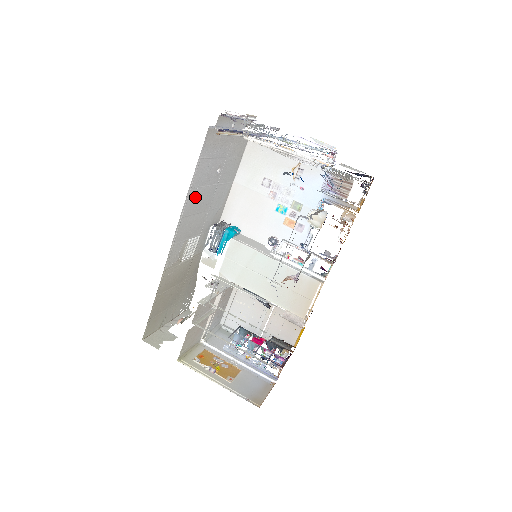
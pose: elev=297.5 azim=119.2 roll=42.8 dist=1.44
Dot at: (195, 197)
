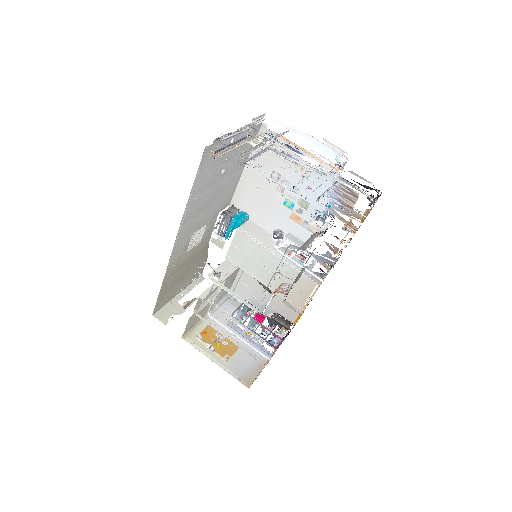
Dot at: (196, 203)
